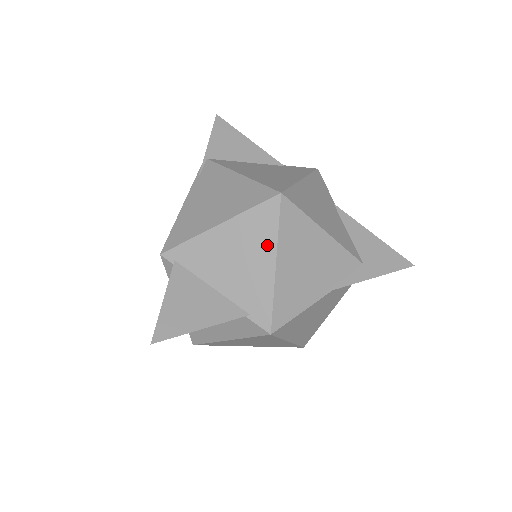
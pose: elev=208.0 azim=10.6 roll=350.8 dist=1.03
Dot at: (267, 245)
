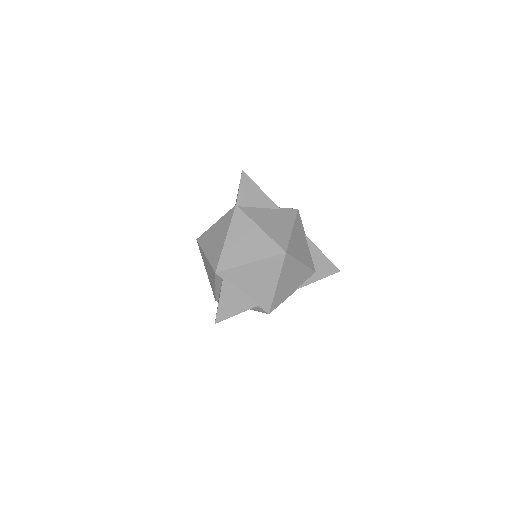
Dot at: (274, 275)
